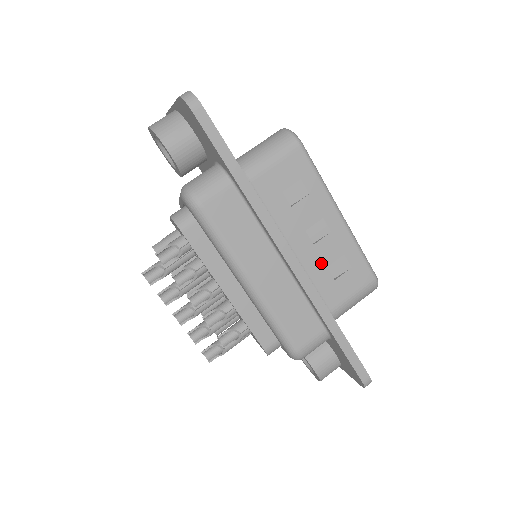
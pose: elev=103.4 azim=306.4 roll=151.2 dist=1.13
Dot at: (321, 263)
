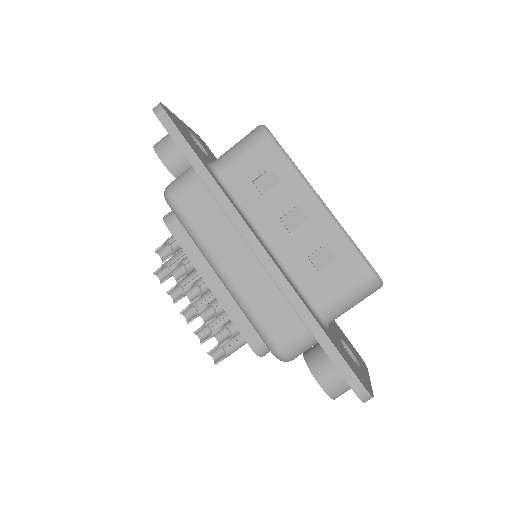
Dot at: (300, 253)
